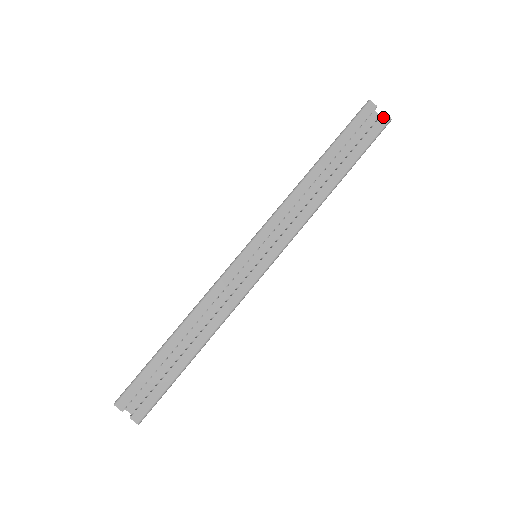
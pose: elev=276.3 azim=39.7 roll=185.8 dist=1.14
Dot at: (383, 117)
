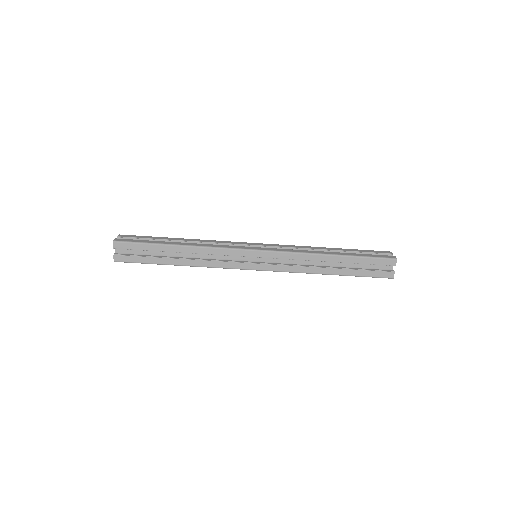
Dot at: (391, 273)
